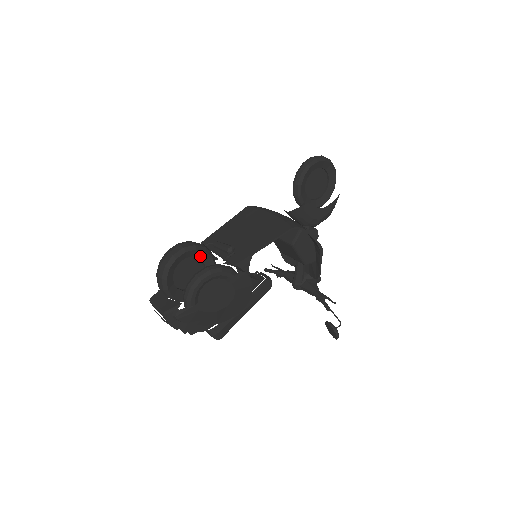
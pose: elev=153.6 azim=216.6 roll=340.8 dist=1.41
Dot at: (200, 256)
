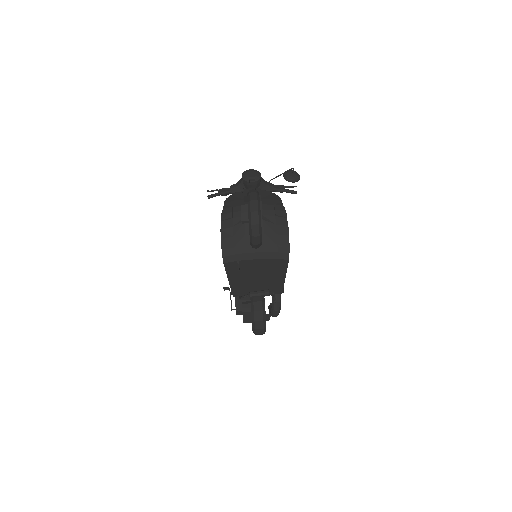
Dot at: occluded
